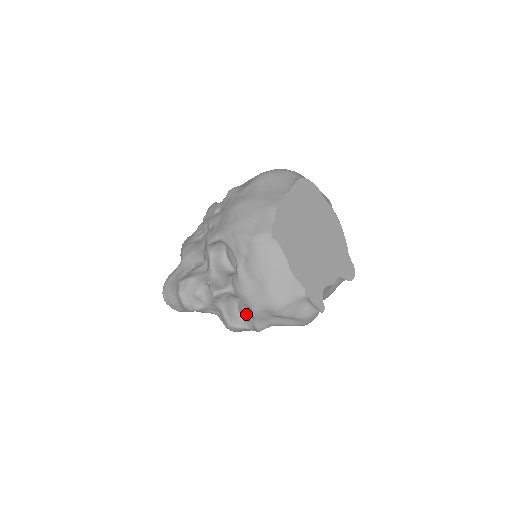
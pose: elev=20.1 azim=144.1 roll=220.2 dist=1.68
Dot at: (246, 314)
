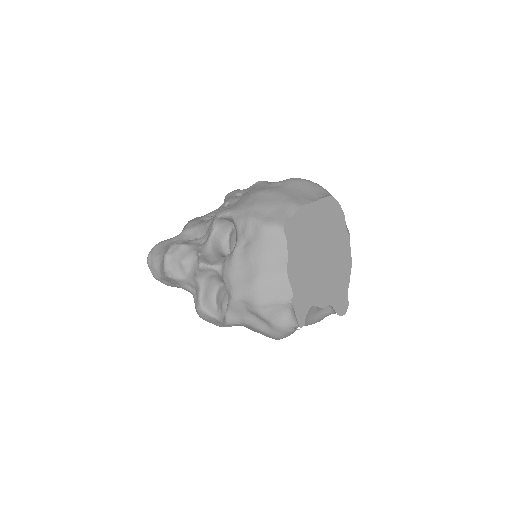
Dot at: (222, 302)
